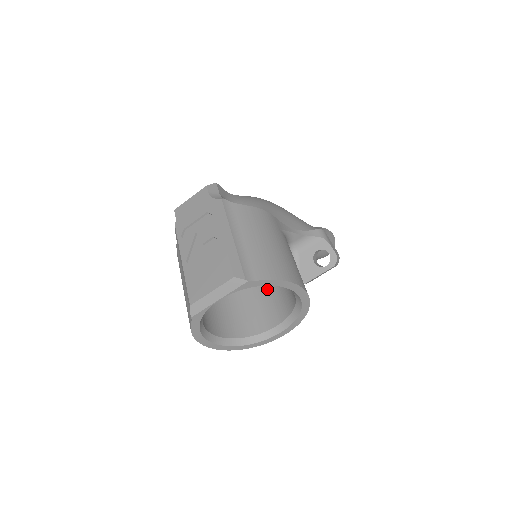
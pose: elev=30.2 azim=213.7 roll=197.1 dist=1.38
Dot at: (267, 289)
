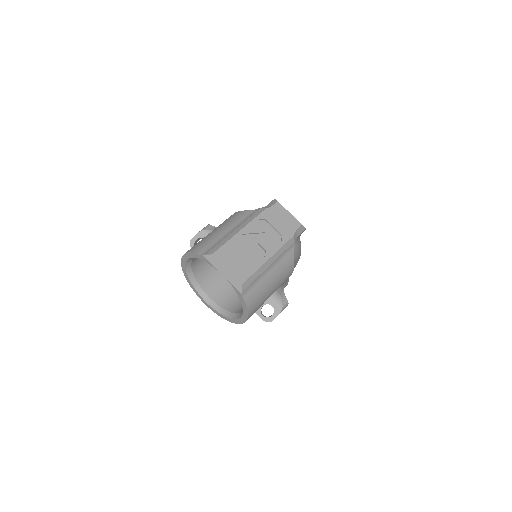
Dot at: occluded
